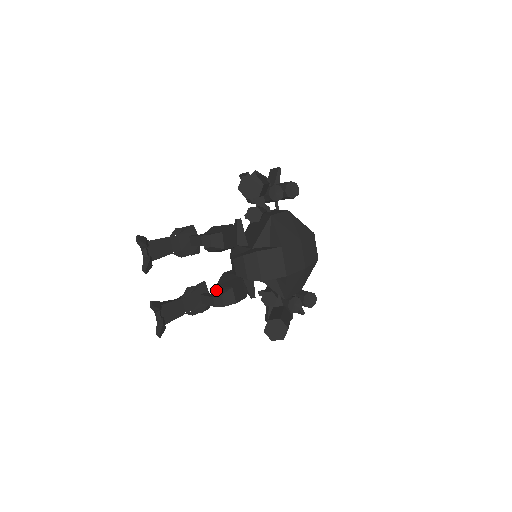
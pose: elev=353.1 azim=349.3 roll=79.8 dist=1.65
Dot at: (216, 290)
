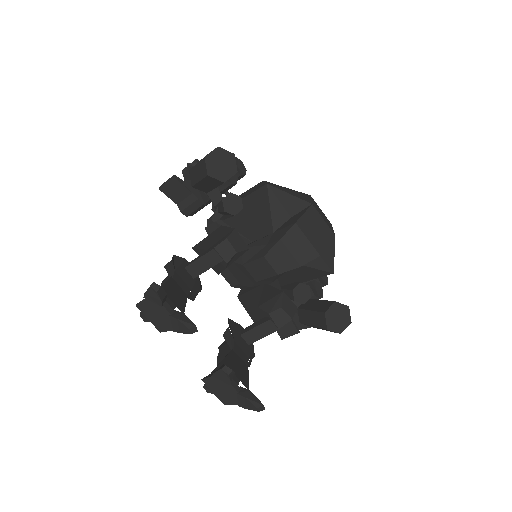
Dot at: (266, 309)
